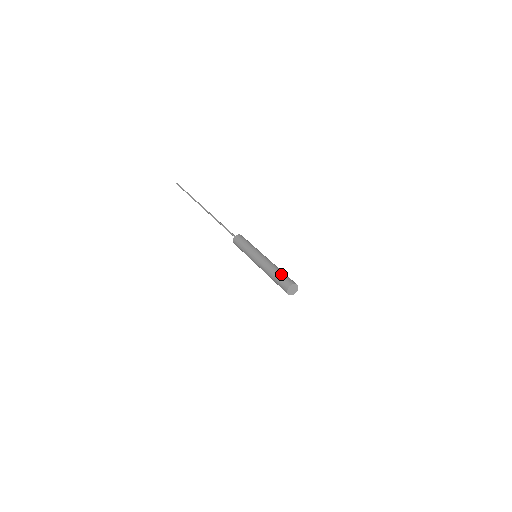
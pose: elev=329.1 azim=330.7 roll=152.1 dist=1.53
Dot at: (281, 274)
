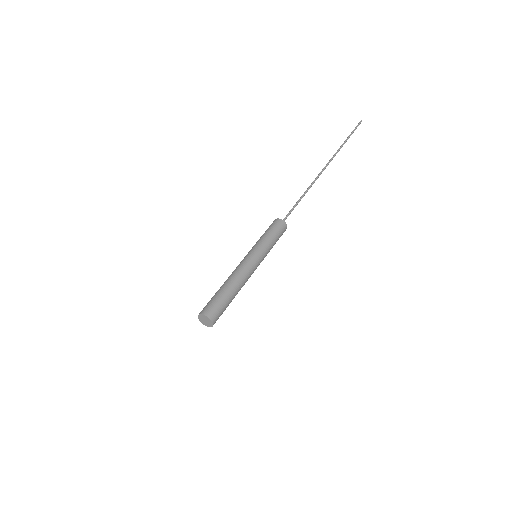
Dot at: (216, 294)
